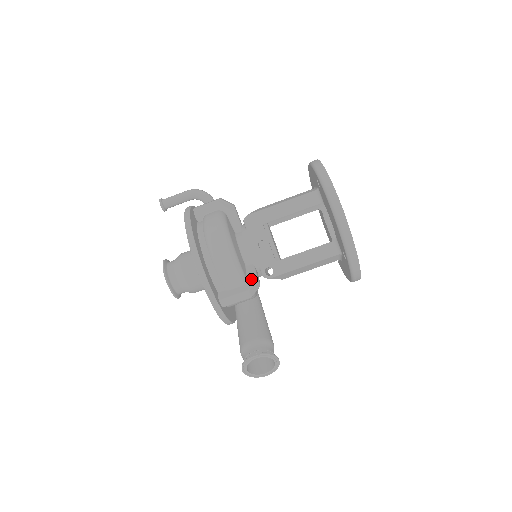
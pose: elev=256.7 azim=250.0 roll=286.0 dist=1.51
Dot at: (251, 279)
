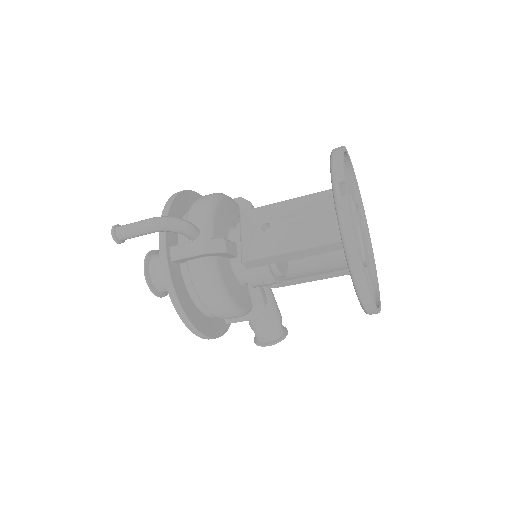
Dot at: (258, 306)
